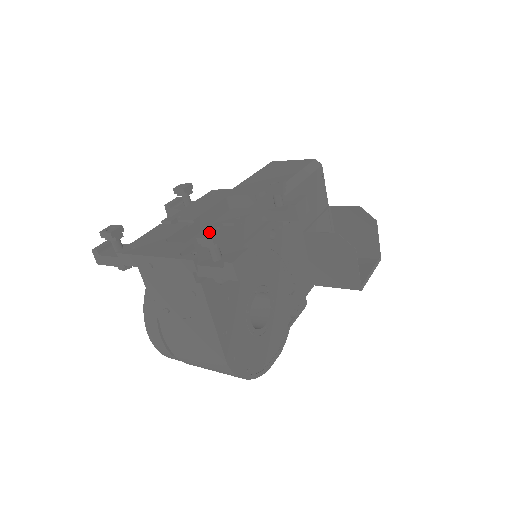
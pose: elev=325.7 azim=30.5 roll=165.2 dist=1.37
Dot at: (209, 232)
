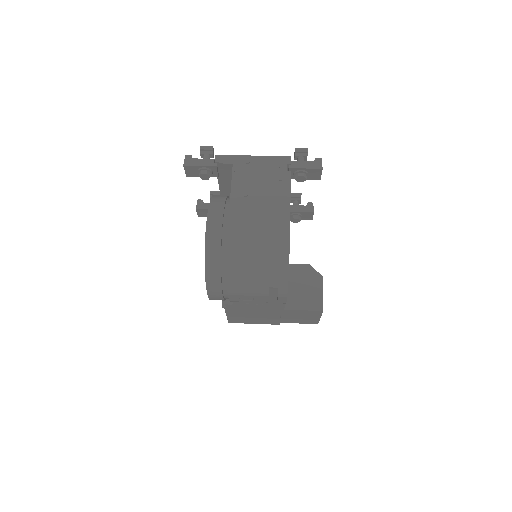
Dot at: occluded
